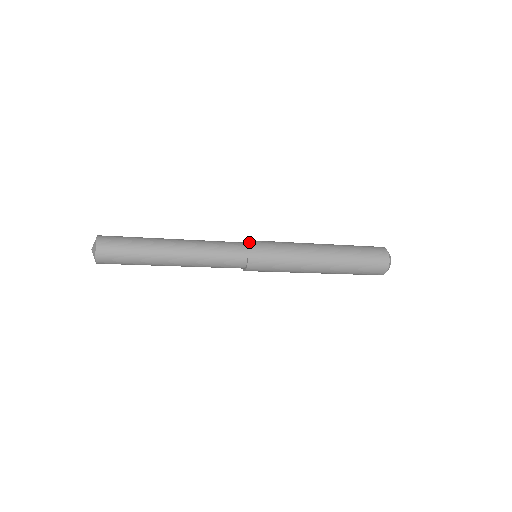
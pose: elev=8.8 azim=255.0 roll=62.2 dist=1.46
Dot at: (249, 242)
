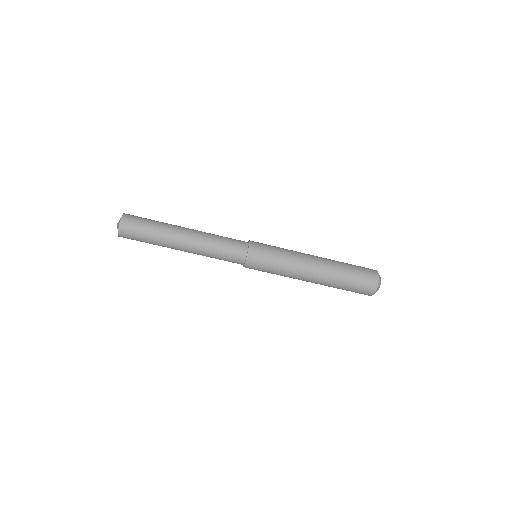
Dot at: occluded
